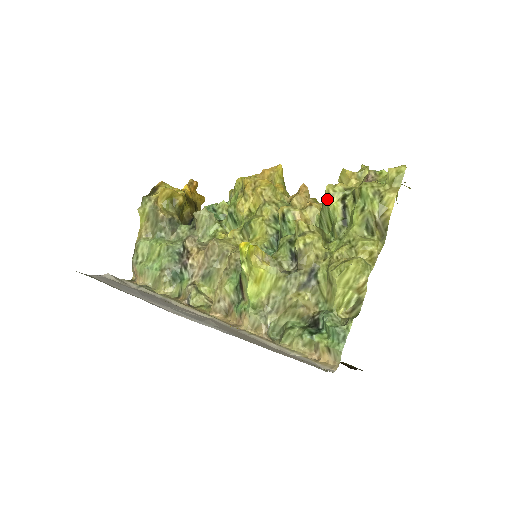
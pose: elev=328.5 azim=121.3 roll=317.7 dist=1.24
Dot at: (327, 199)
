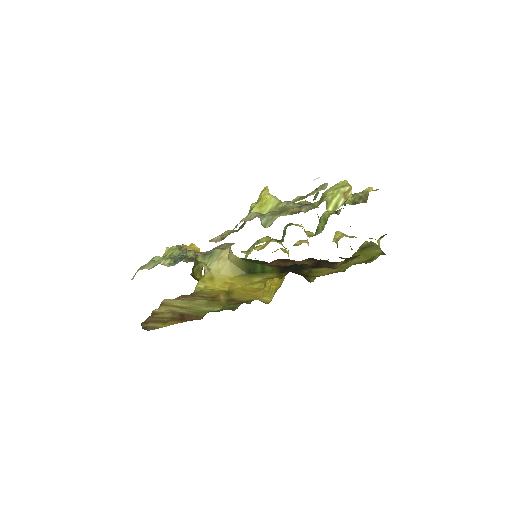
Dot at: (324, 212)
